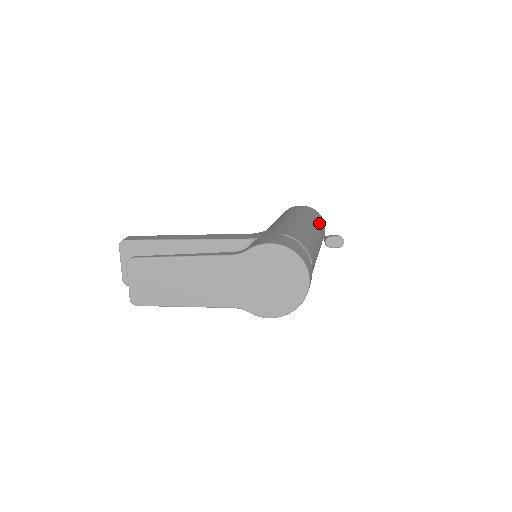
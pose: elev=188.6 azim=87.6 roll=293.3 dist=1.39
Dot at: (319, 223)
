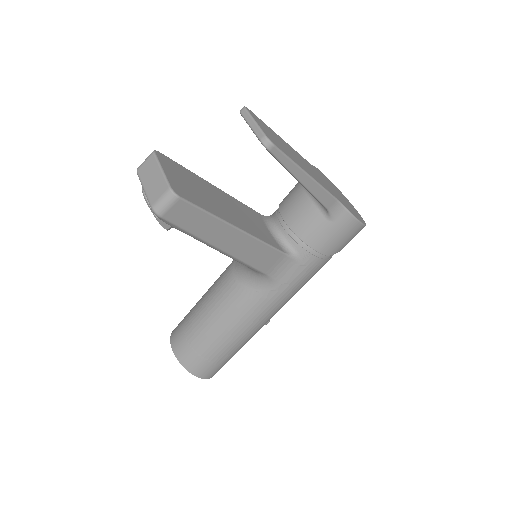
Dot at: occluded
